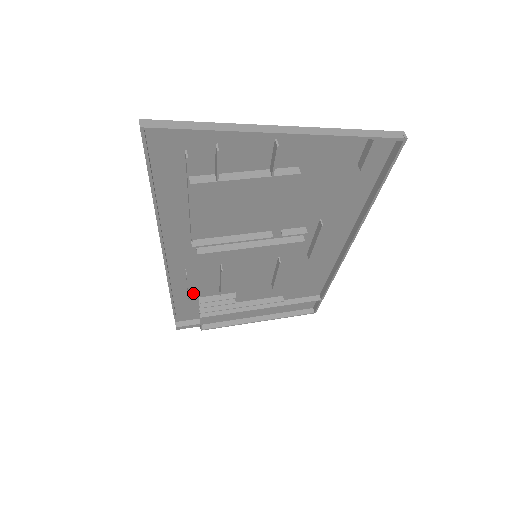
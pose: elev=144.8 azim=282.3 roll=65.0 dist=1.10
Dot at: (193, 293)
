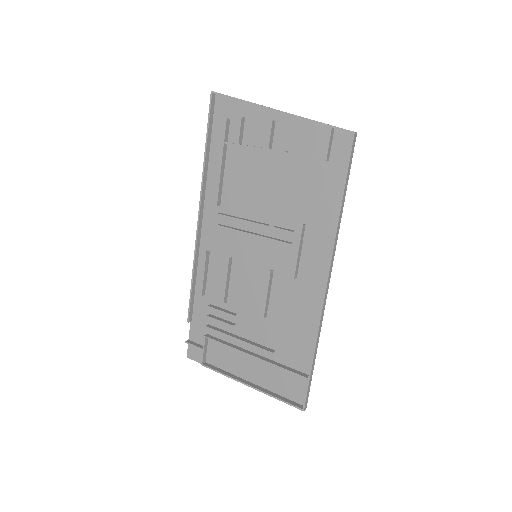
Dot at: (208, 294)
